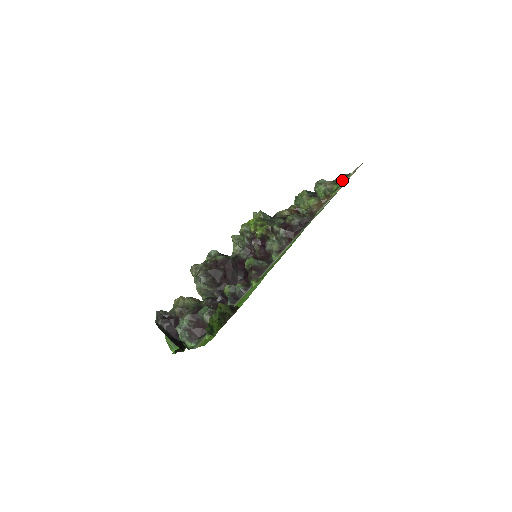
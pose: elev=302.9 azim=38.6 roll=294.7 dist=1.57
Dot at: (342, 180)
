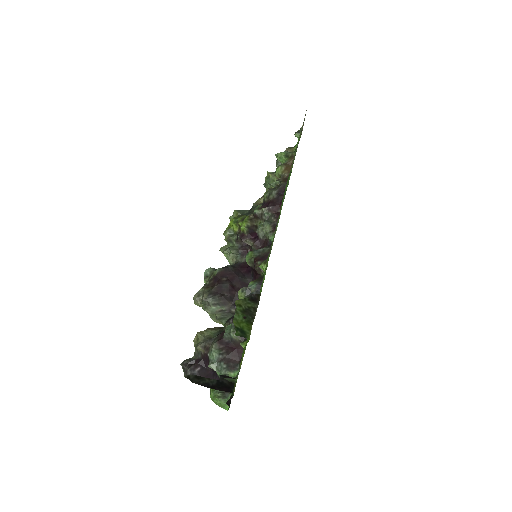
Dot at: occluded
